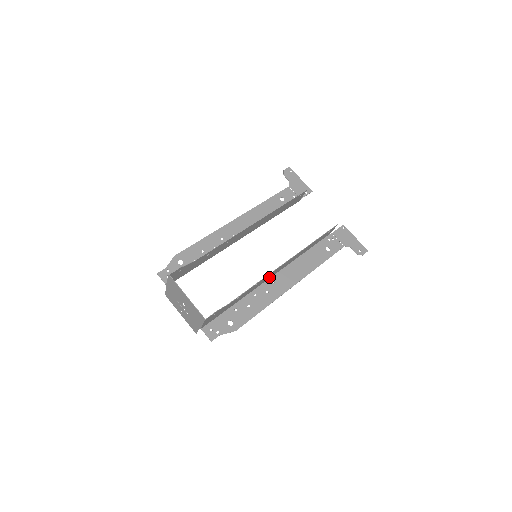
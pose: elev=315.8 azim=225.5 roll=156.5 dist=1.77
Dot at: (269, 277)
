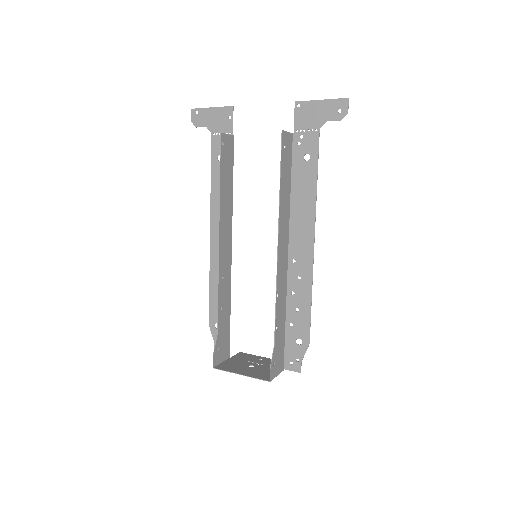
Dot at: (285, 264)
